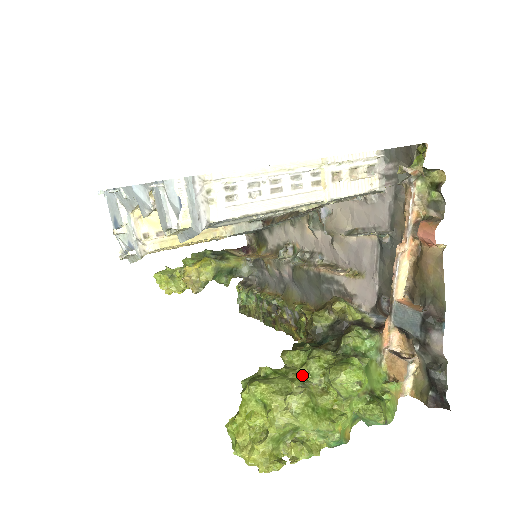
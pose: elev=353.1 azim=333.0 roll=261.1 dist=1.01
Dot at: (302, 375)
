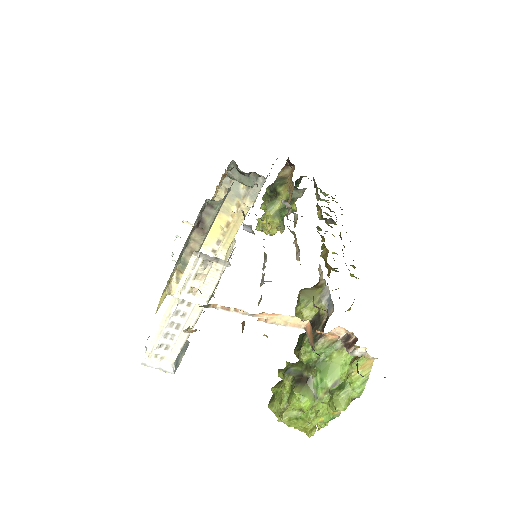
Dot at: occluded
